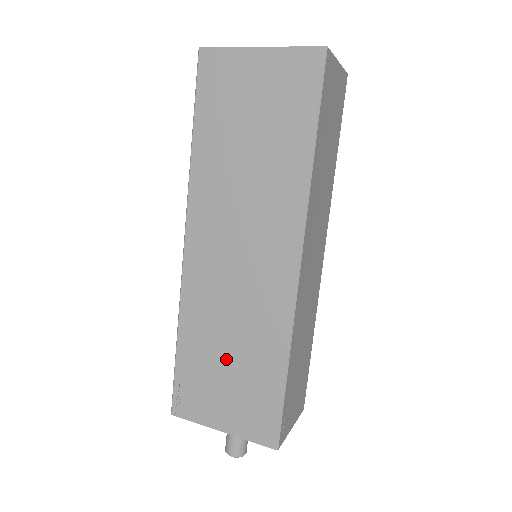
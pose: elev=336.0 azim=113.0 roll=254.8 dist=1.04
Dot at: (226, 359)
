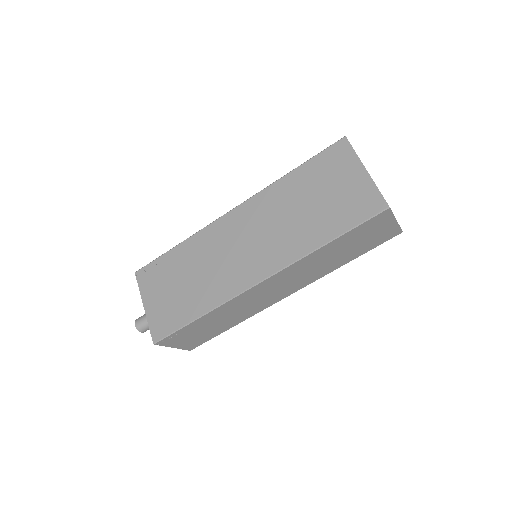
Dot at: (184, 280)
